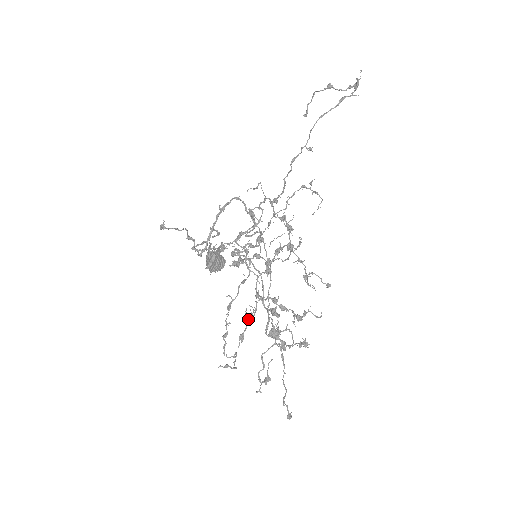
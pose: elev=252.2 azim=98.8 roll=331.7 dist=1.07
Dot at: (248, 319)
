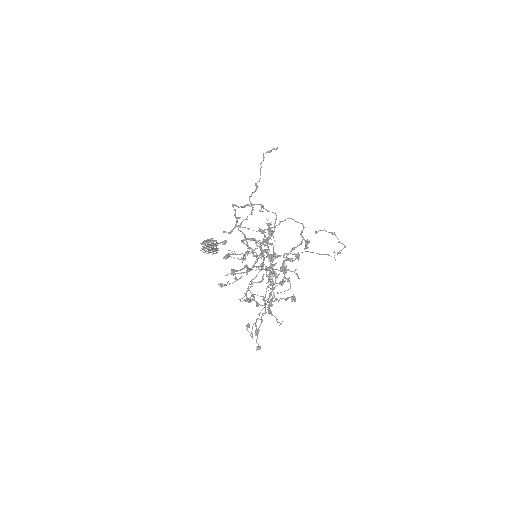
Dot at: (223, 285)
